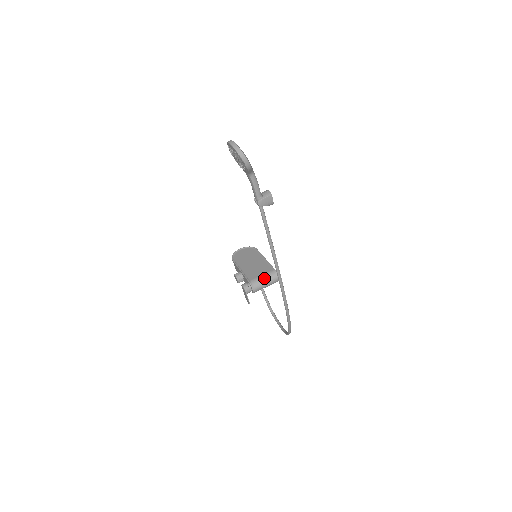
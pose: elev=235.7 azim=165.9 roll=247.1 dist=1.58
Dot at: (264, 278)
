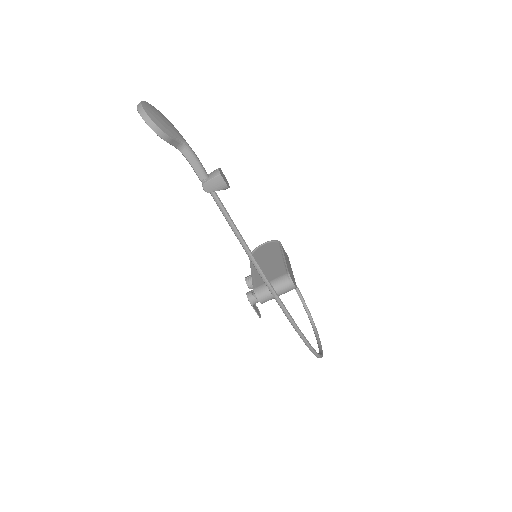
Dot at: (273, 284)
